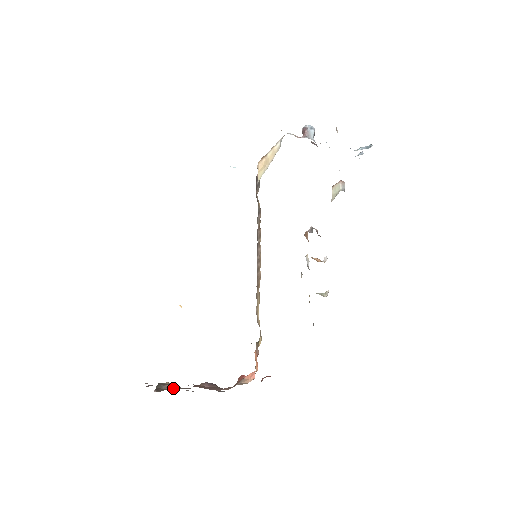
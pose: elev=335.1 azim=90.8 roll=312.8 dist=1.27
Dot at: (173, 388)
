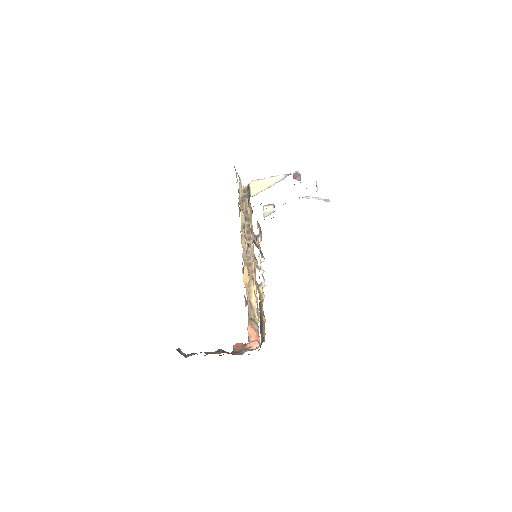
Dot at: occluded
